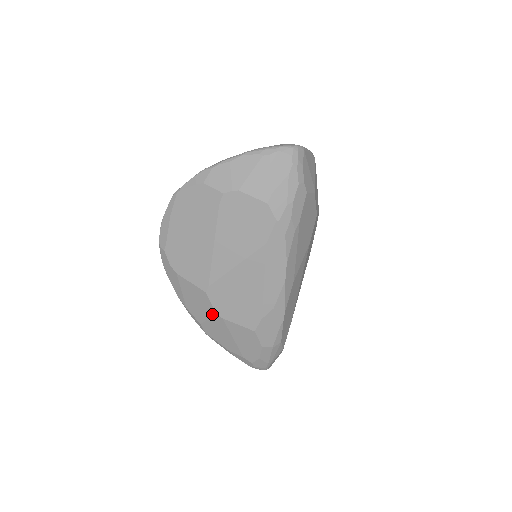
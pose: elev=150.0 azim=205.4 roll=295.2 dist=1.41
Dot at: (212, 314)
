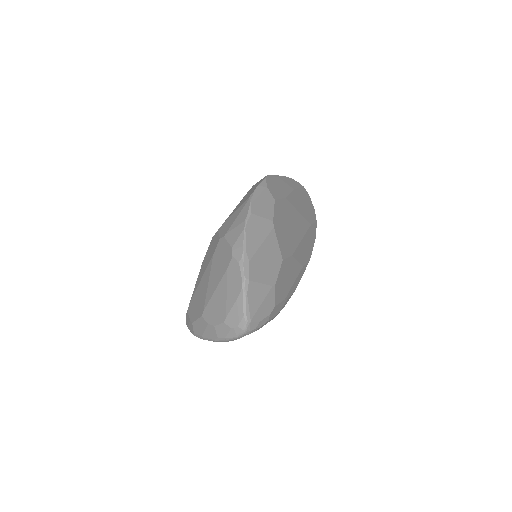
Dot at: occluded
